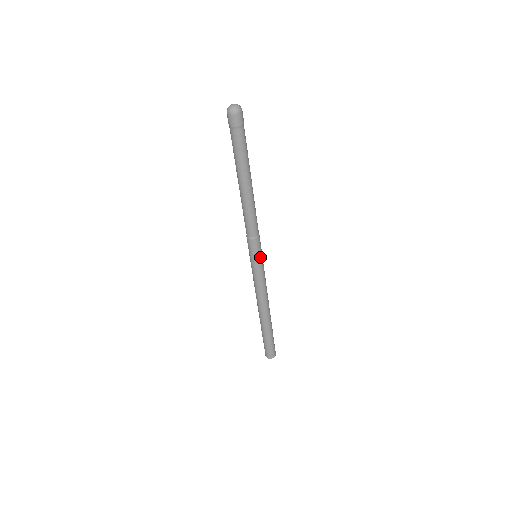
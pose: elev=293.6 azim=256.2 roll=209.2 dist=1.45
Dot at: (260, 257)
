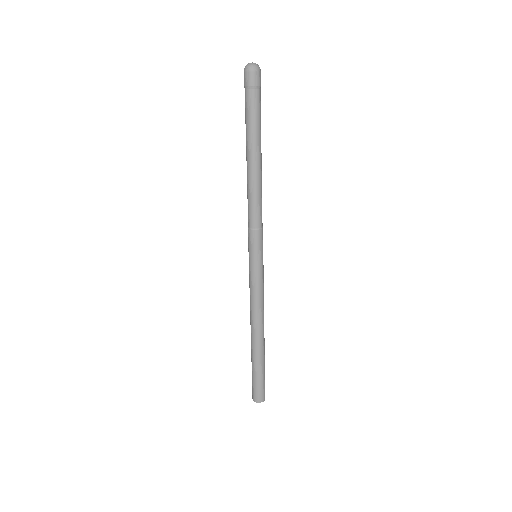
Dot at: (255, 257)
